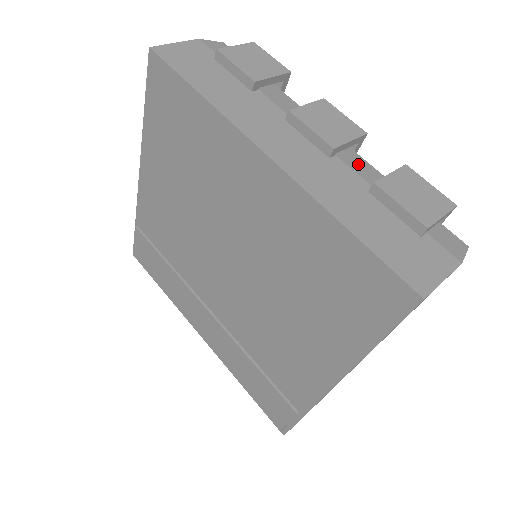
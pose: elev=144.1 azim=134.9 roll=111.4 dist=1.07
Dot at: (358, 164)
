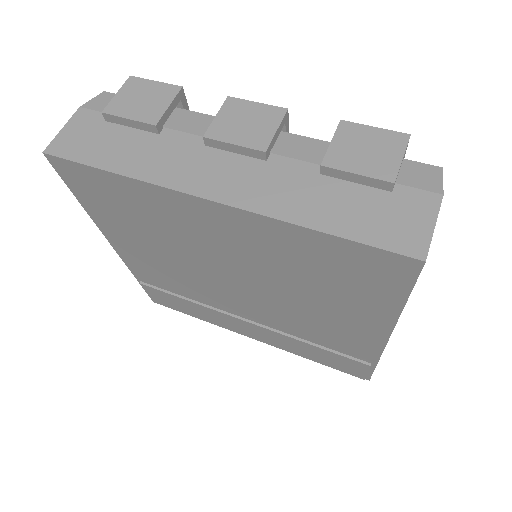
Dot at: (296, 147)
